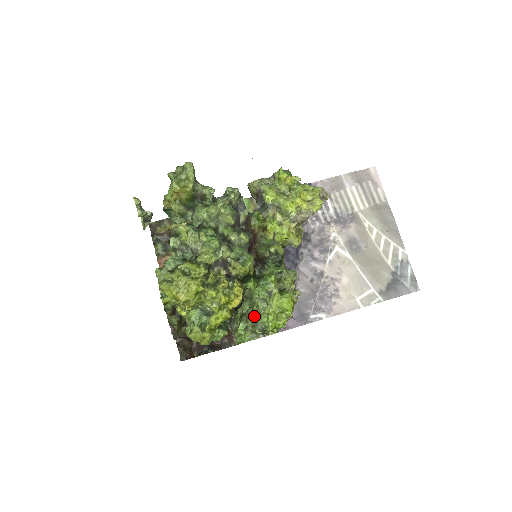
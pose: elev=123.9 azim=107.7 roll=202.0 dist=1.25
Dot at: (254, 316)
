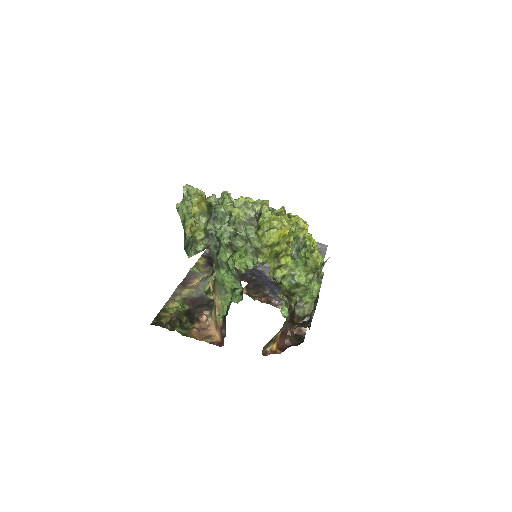
Dot at: occluded
